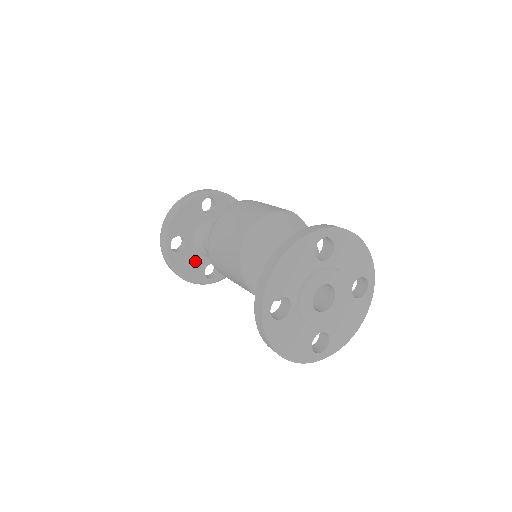
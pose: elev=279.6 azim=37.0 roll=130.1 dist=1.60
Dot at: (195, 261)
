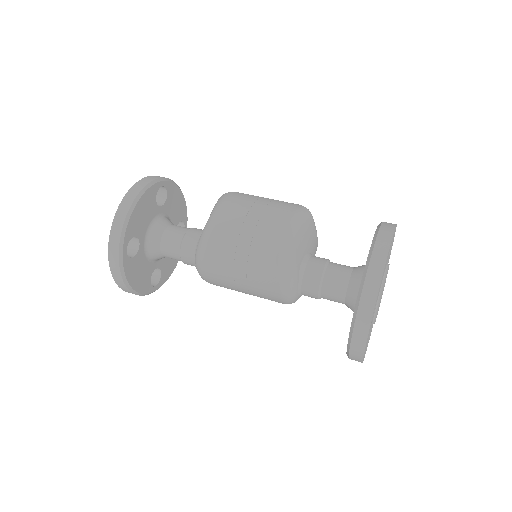
Dot at: (144, 267)
